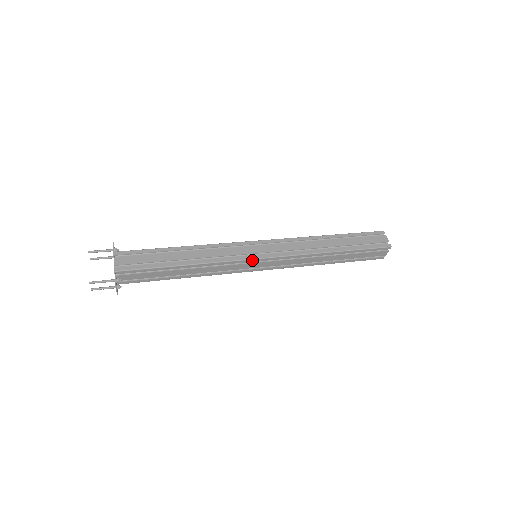
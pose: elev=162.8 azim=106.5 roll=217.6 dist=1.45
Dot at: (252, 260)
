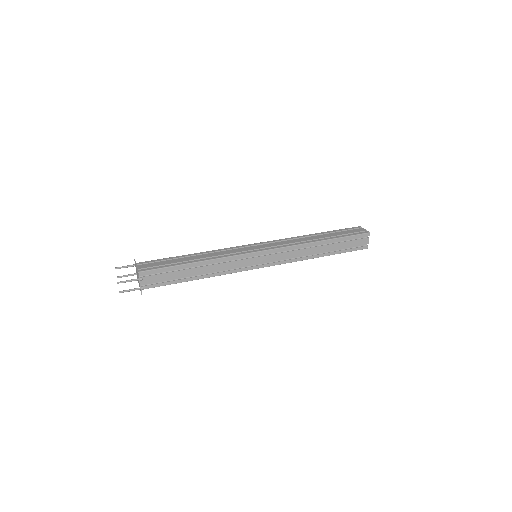
Dot at: (252, 254)
